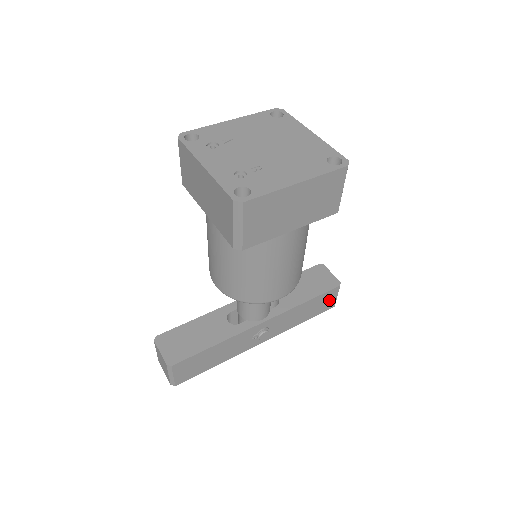
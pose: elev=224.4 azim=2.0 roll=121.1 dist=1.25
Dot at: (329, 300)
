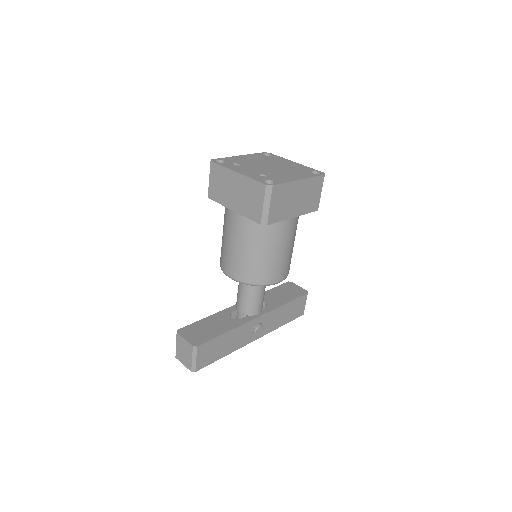
Dot at: (300, 306)
